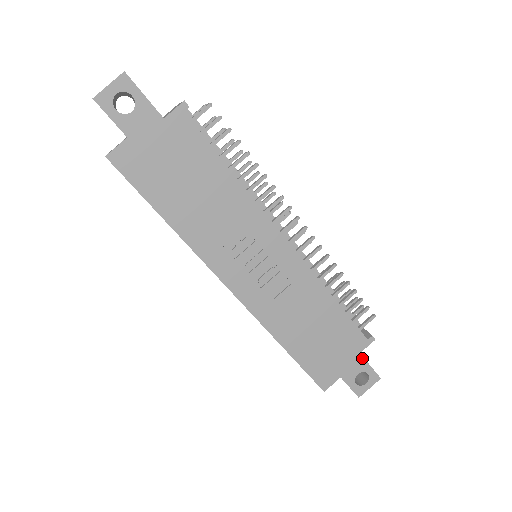
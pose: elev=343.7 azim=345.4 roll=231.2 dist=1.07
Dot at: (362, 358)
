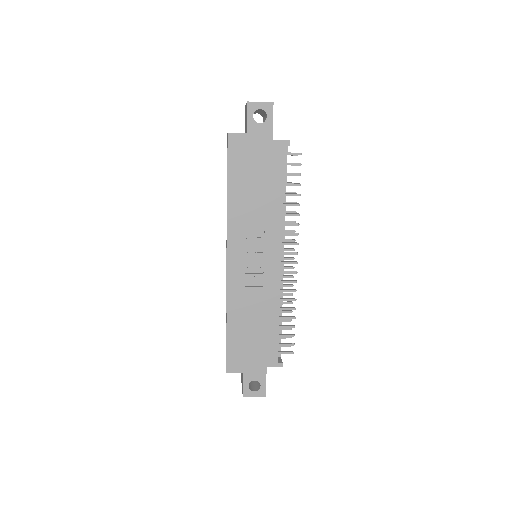
Dot at: (265, 372)
